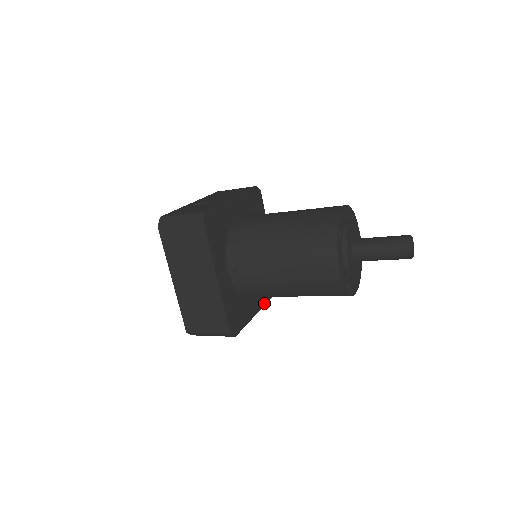
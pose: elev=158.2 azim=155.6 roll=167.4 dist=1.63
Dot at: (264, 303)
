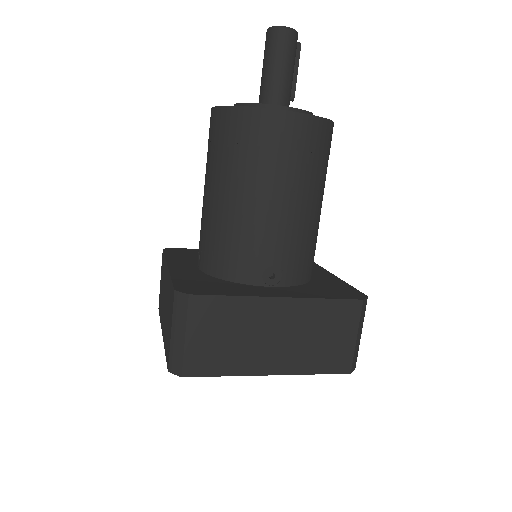
Dot at: (304, 297)
